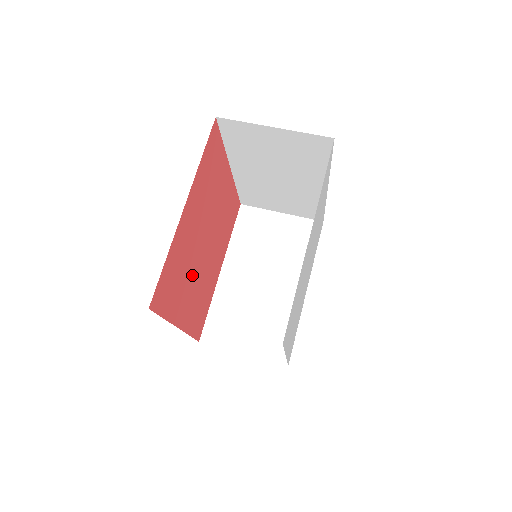
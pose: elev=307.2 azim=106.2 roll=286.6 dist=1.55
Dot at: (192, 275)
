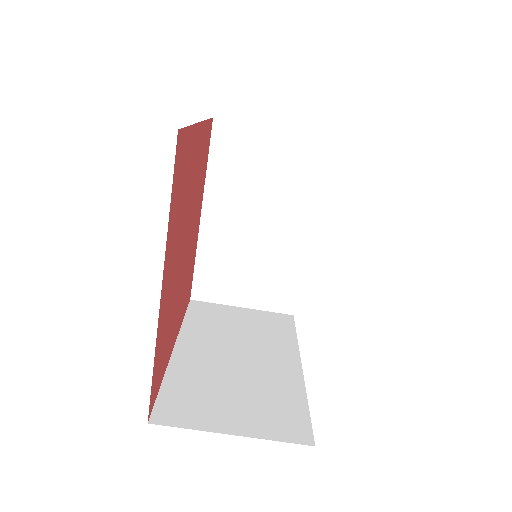
Dot at: (178, 295)
